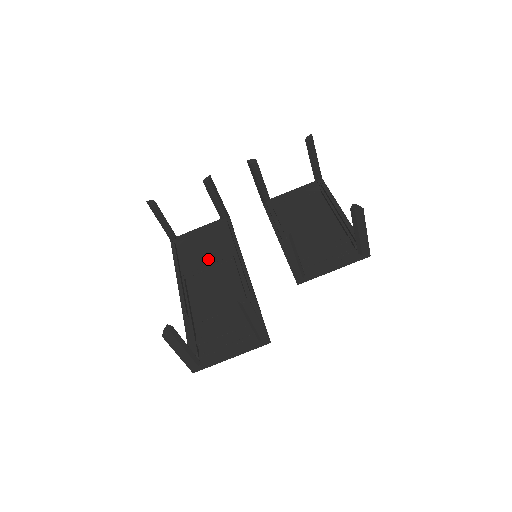
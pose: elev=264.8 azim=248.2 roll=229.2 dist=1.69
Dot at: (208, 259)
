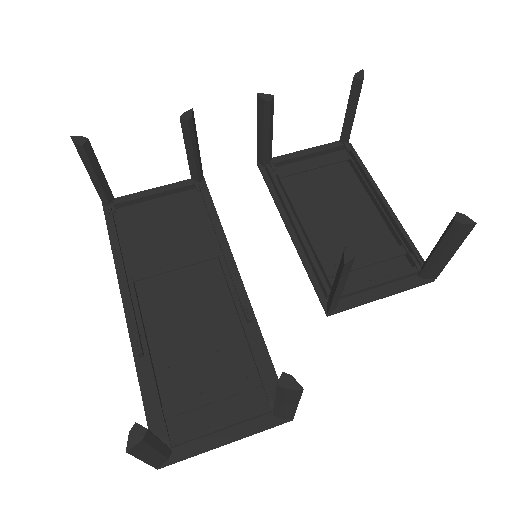
Dot at: (172, 248)
